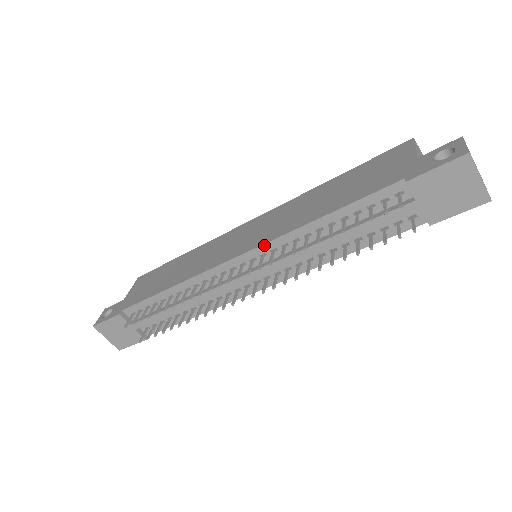
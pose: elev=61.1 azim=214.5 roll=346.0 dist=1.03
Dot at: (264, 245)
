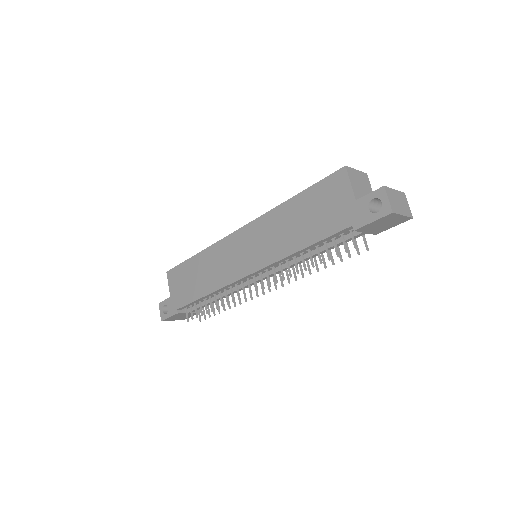
Dot at: (266, 267)
